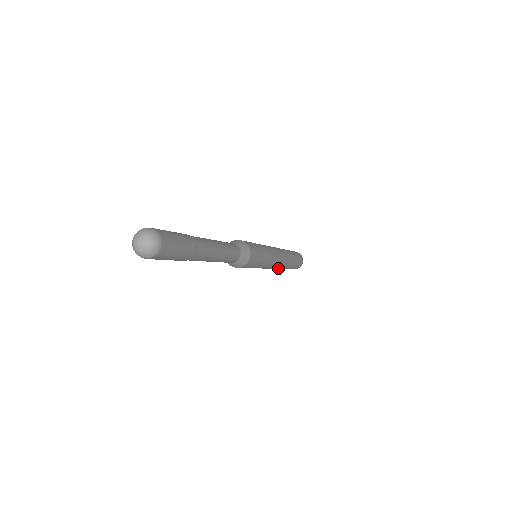
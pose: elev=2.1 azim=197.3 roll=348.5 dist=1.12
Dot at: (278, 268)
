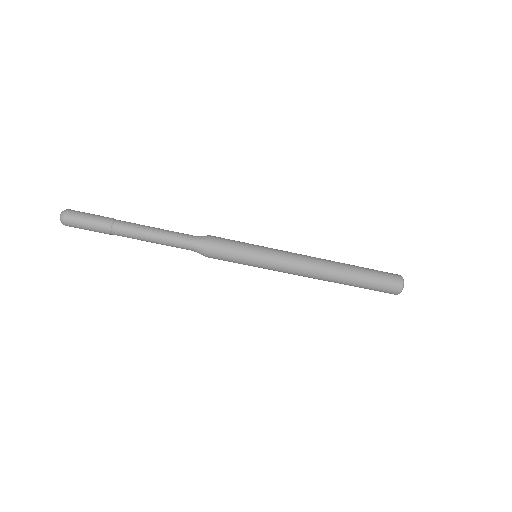
Dot at: (320, 277)
